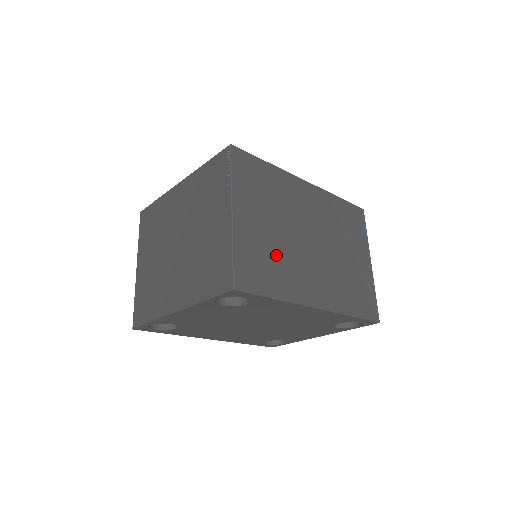
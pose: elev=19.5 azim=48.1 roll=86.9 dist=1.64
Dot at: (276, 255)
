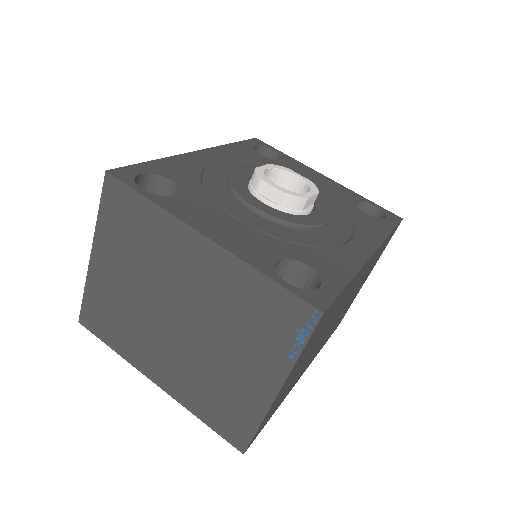
Dot at: (295, 377)
